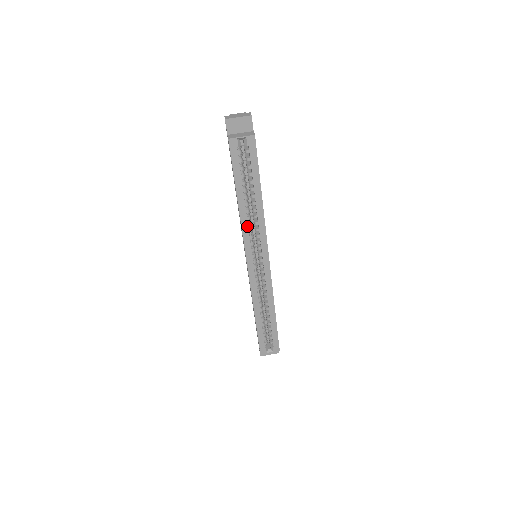
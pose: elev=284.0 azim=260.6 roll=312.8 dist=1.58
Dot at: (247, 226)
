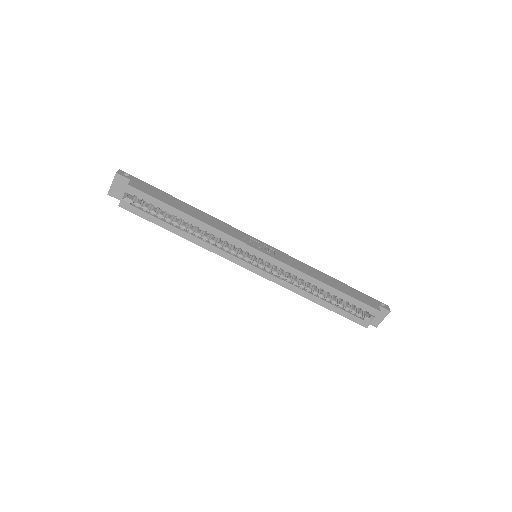
Dot at: (211, 245)
